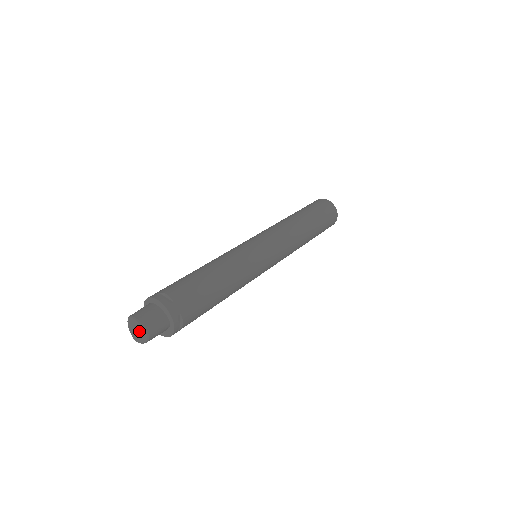
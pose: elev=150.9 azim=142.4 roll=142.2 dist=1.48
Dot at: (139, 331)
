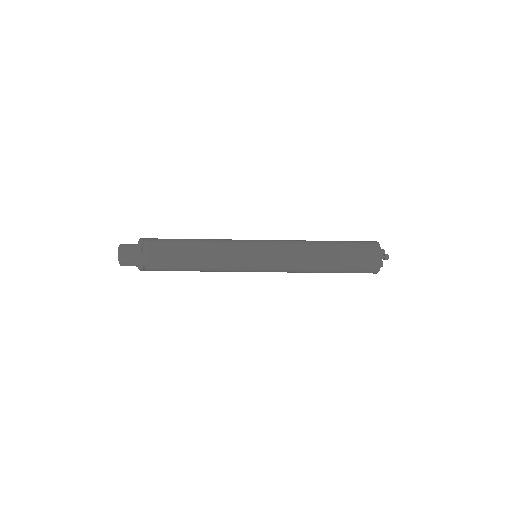
Dot at: occluded
